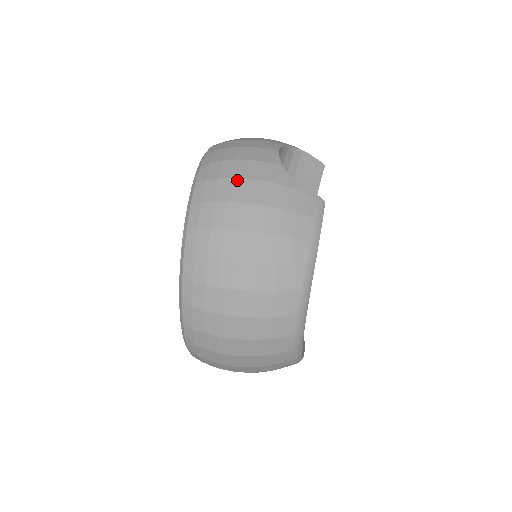
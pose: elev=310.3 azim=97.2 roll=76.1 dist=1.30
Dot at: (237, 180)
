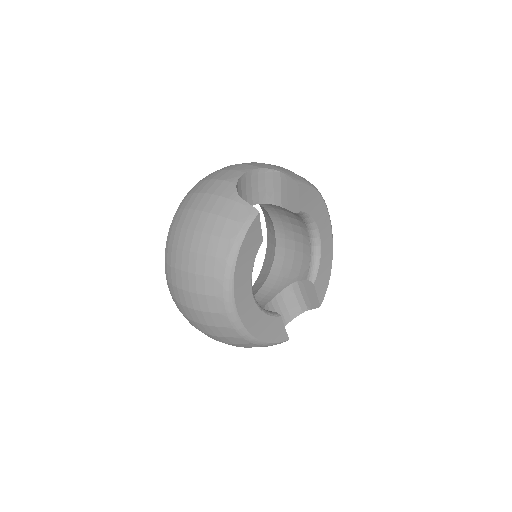
Dot at: (201, 194)
